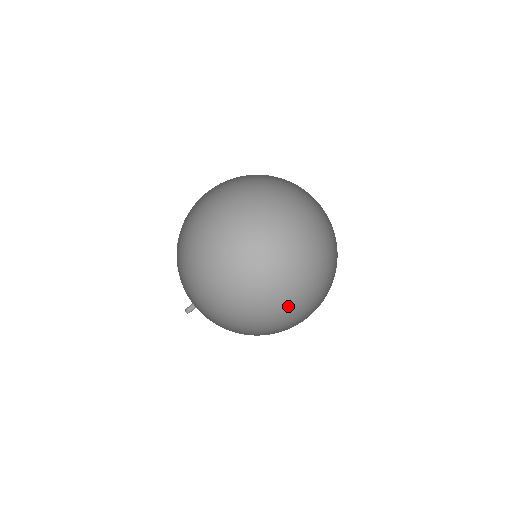
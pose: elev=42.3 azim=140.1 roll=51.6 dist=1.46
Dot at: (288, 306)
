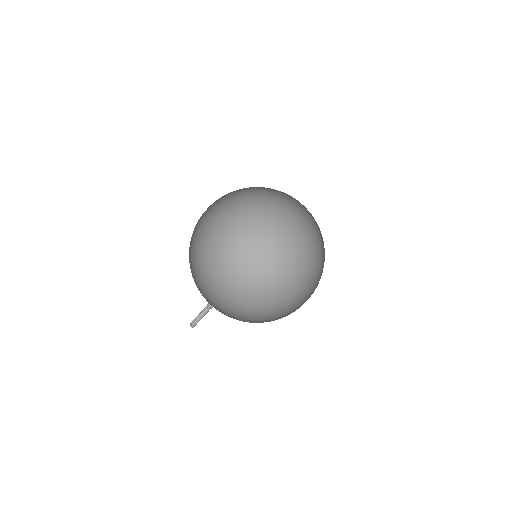
Dot at: (284, 307)
